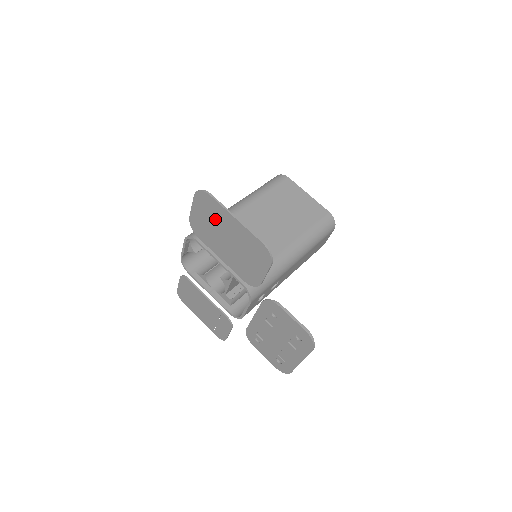
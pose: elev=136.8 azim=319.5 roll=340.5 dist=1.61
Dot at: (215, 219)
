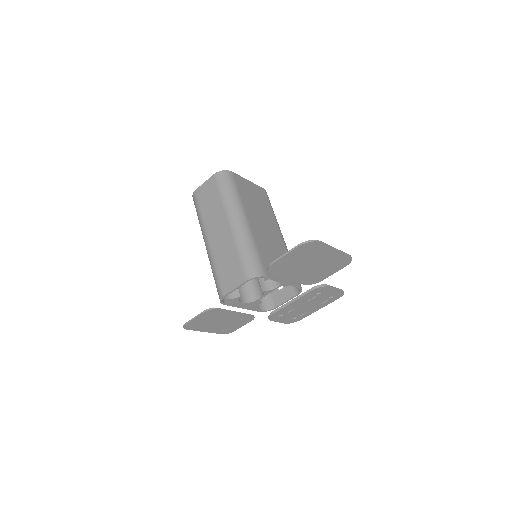
Dot at: (310, 256)
